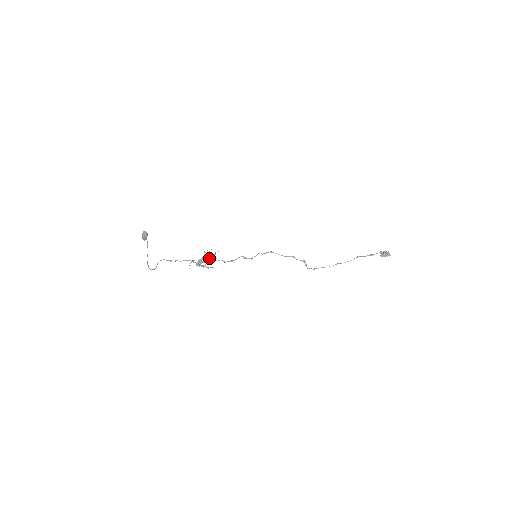
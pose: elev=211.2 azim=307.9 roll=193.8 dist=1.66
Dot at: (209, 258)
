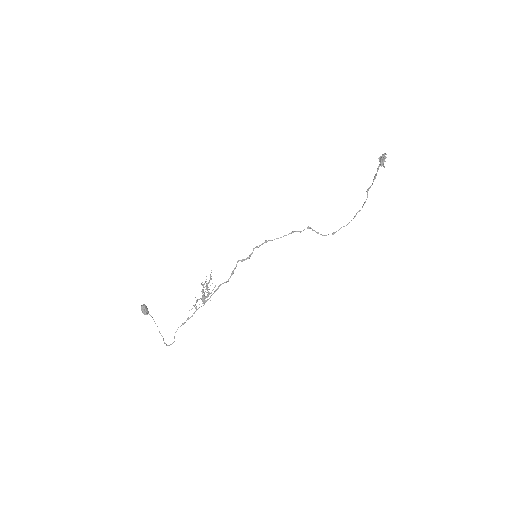
Dot at: (207, 284)
